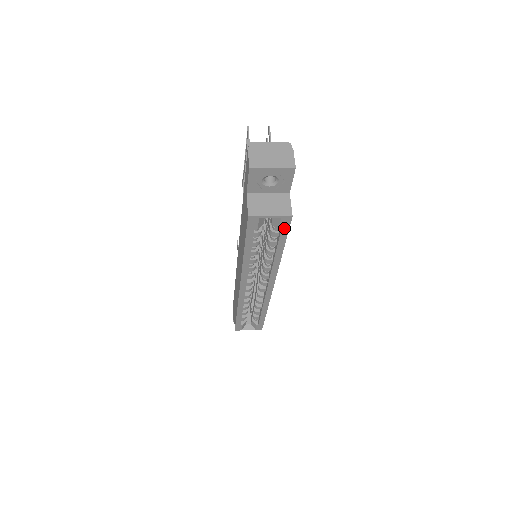
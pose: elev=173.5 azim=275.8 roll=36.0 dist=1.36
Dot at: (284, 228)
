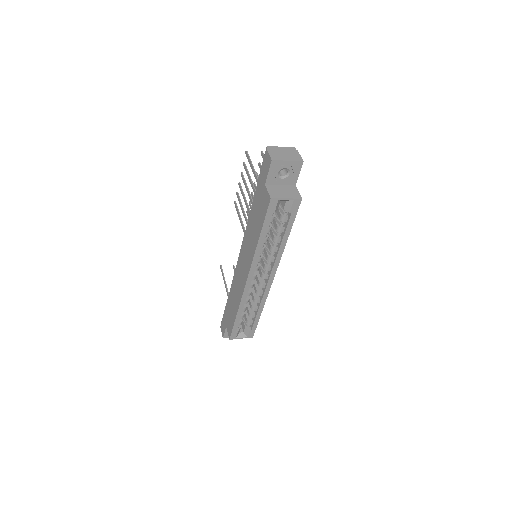
Dot at: (294, 211)
